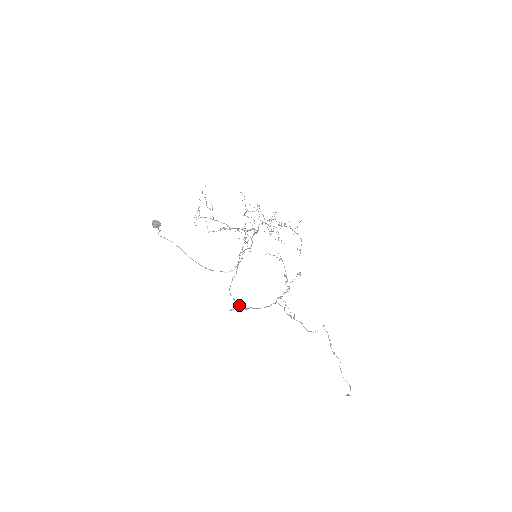
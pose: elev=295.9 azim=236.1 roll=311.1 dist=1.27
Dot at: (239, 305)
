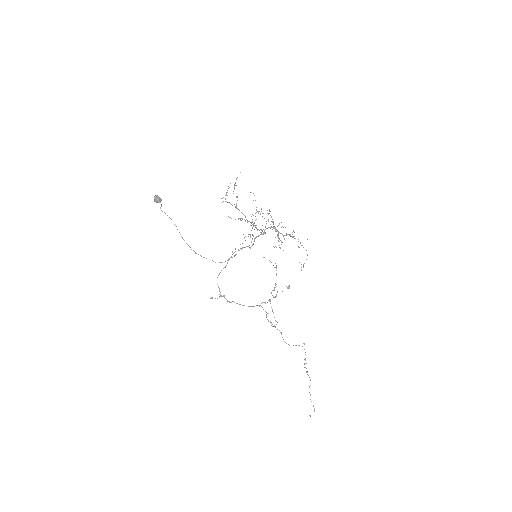
Dot at: (223, 296)
